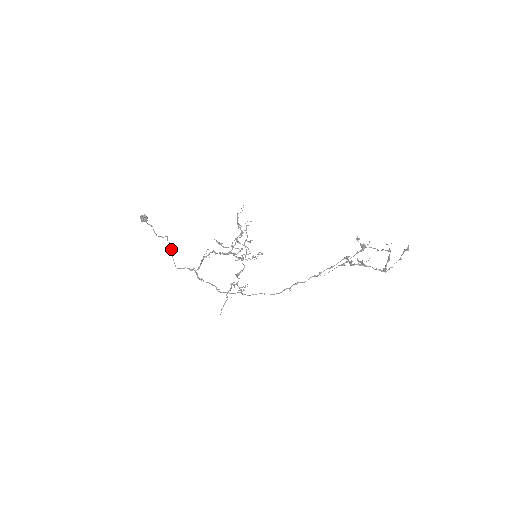
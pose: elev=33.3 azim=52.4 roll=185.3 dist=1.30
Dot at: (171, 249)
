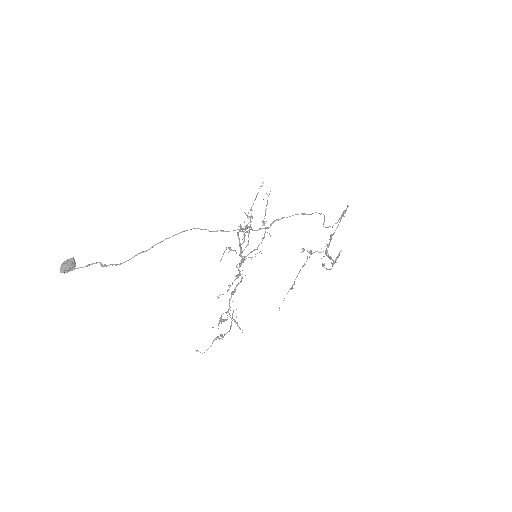
Dot at: (199, 228)
